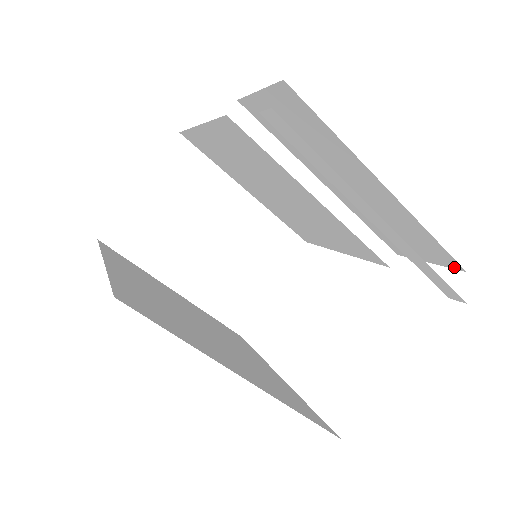
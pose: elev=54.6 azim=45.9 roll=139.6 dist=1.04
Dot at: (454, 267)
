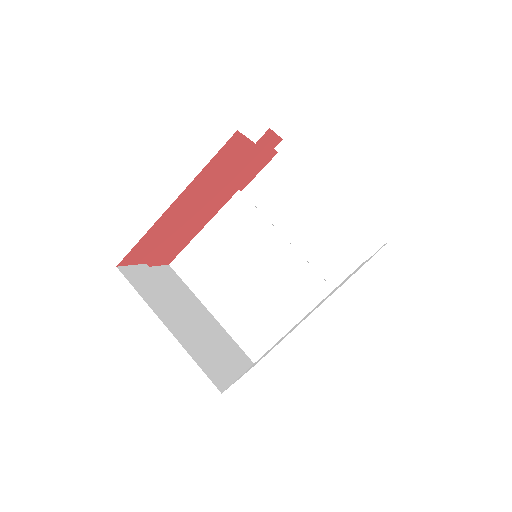
Dot at: (370, 255)
